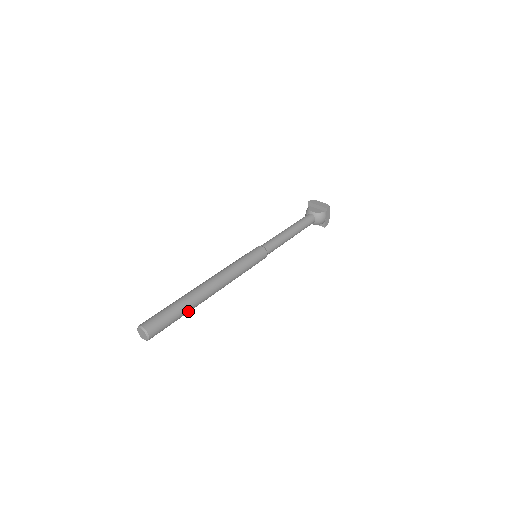
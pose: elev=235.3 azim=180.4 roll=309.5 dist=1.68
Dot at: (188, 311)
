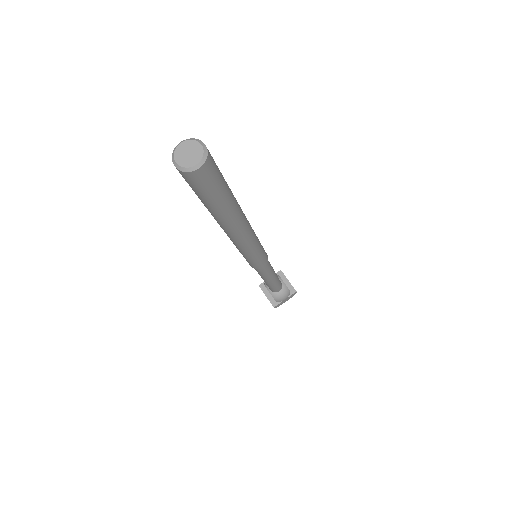
Dot at: (222, 211)
